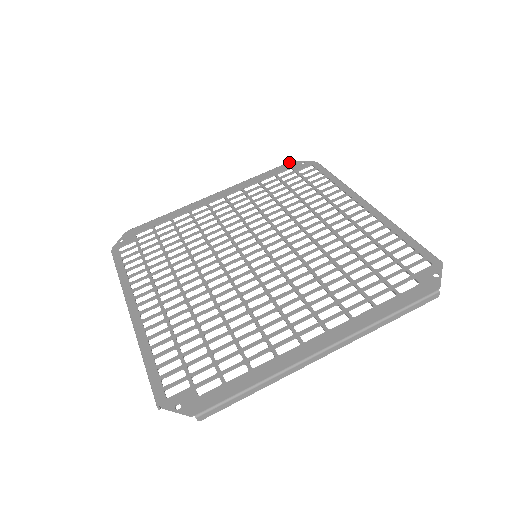
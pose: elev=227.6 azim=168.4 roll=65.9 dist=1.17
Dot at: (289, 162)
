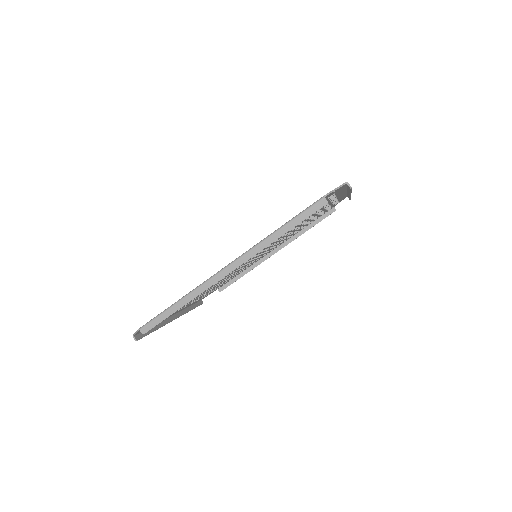
Dot at: occluded
